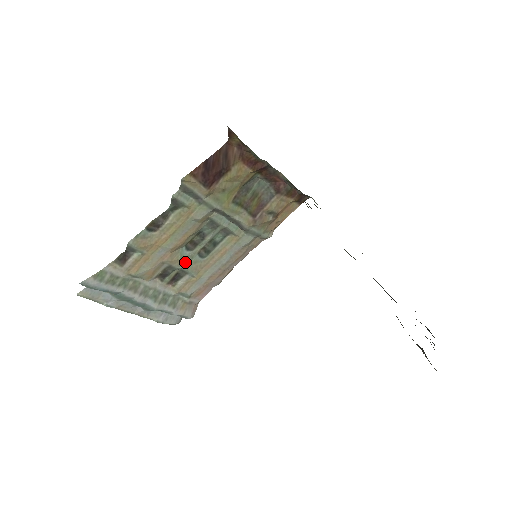
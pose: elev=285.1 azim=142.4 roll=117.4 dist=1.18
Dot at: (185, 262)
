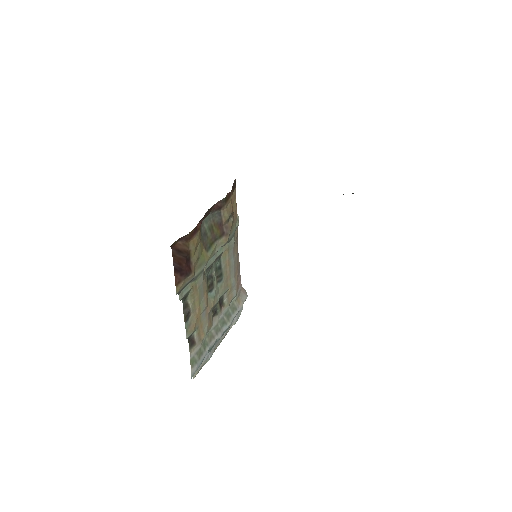
Dot at: (217, 295)
